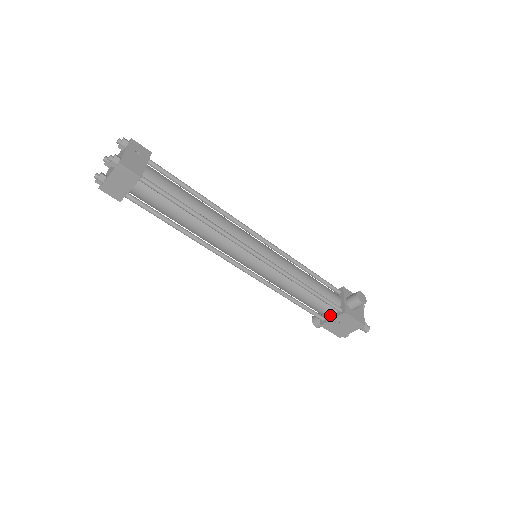
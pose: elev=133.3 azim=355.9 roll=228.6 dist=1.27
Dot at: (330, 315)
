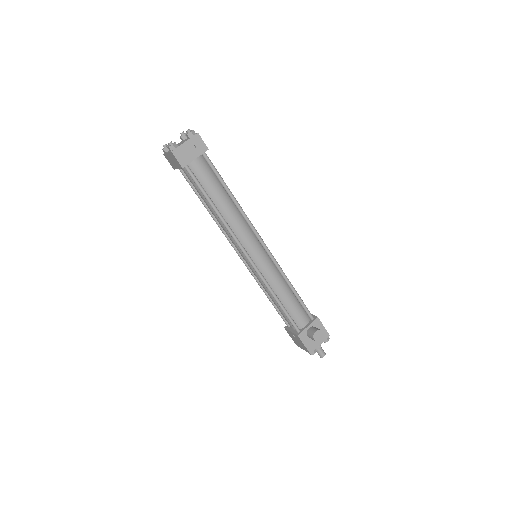
Dot at: (292, 328)
